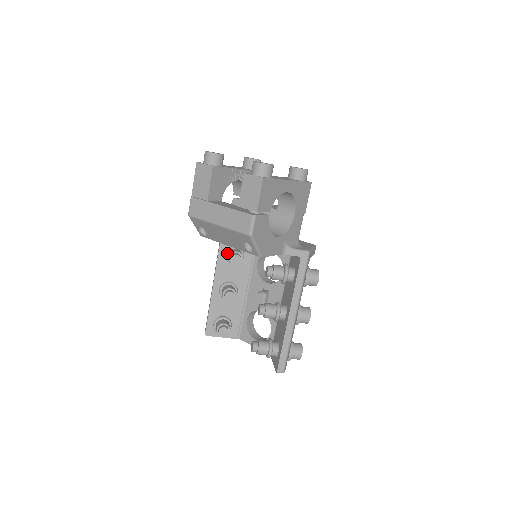
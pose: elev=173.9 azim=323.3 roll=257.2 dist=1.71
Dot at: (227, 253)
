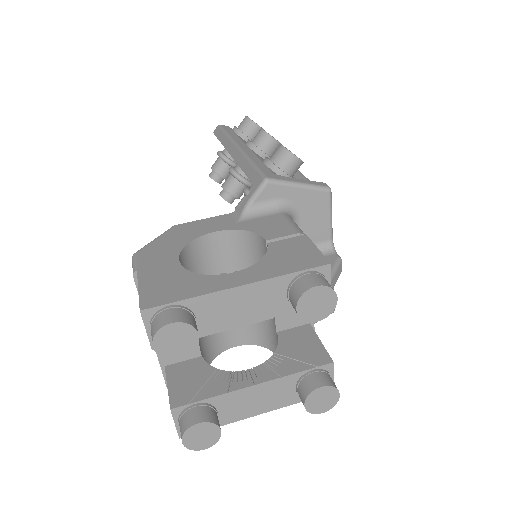
Dot at: (245, 195)
